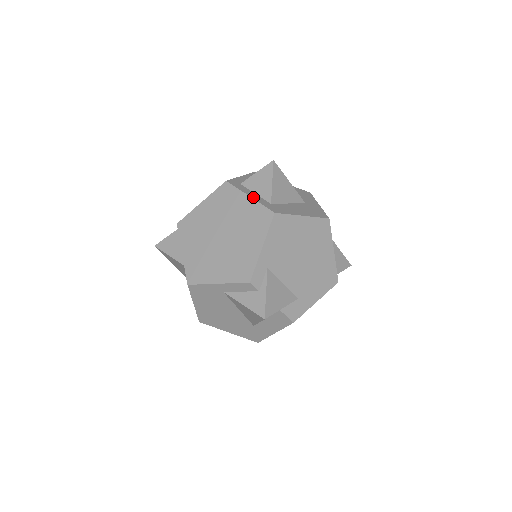
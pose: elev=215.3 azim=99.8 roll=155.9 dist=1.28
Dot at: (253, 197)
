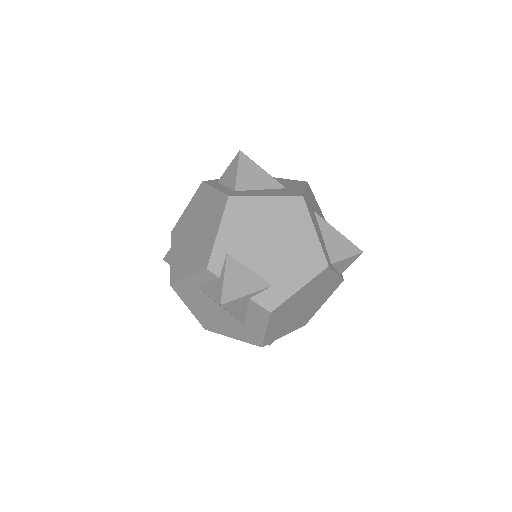
Dot at: (218, 188)
